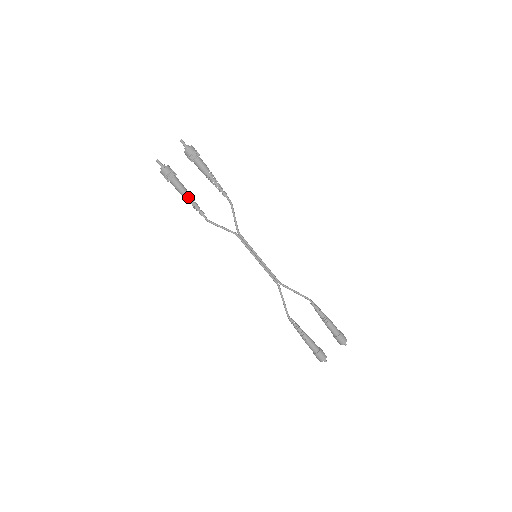
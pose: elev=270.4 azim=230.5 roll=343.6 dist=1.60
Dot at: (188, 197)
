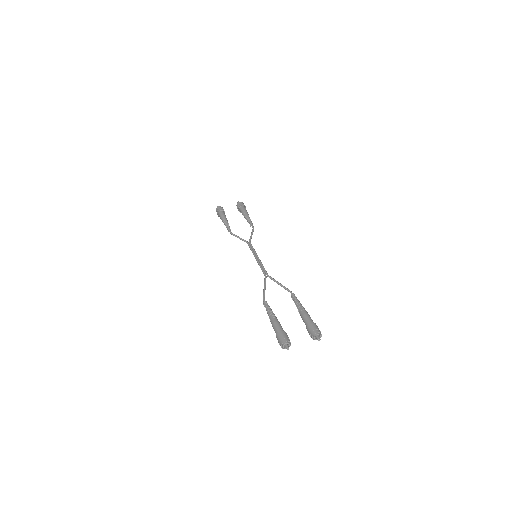
Dot at: (225, 220)
